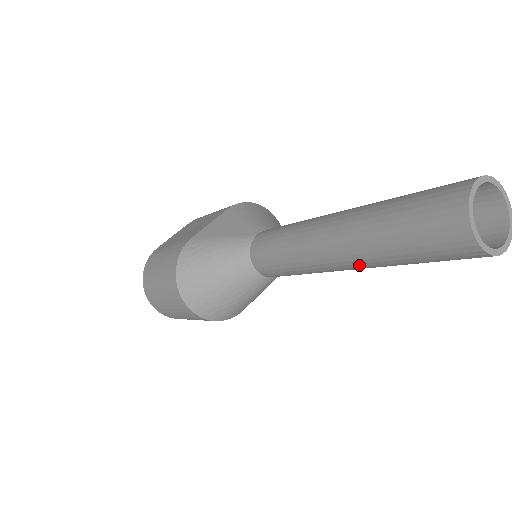
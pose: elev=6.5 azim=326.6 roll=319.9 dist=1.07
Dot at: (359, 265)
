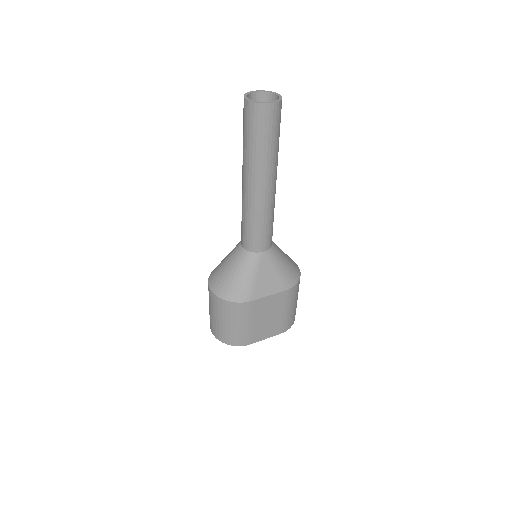
Dot at: (250, 174)
